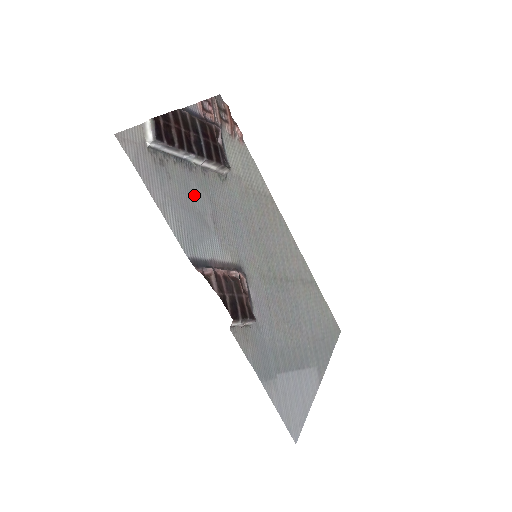
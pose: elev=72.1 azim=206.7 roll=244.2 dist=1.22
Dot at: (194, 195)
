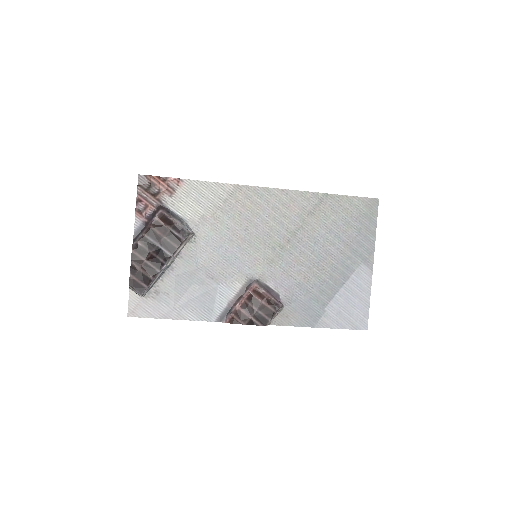
Dot at: (188, 281)
